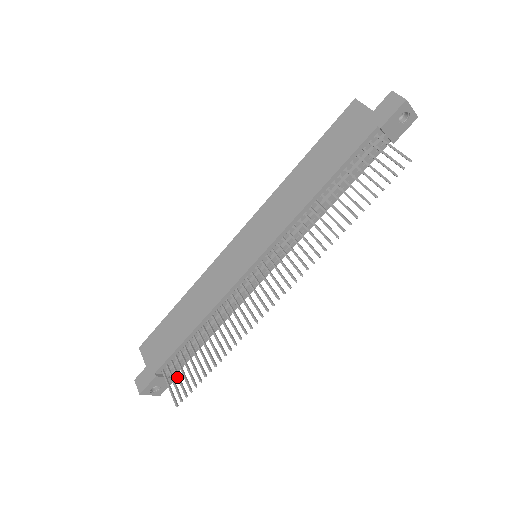
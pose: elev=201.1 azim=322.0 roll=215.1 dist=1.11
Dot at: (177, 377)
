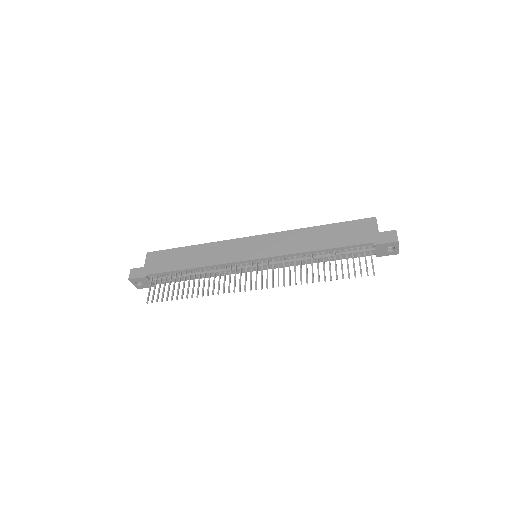
Dot at: (159, 287)
